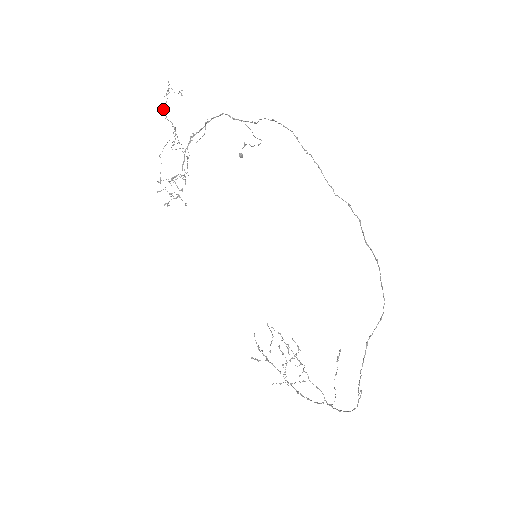
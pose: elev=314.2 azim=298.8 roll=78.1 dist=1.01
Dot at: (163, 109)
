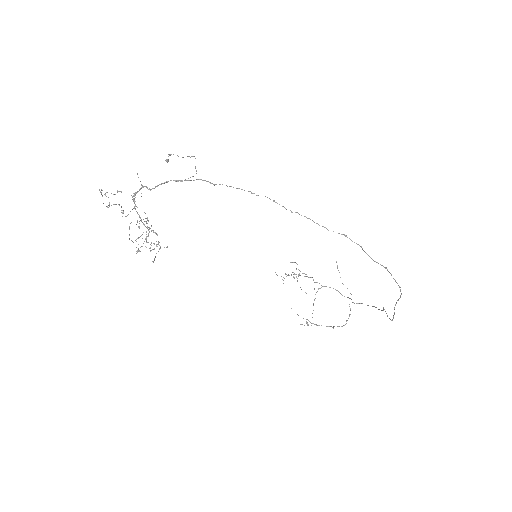
Dot at: occluded
